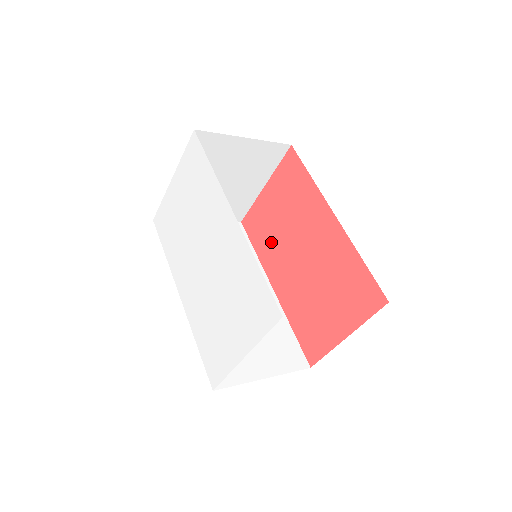
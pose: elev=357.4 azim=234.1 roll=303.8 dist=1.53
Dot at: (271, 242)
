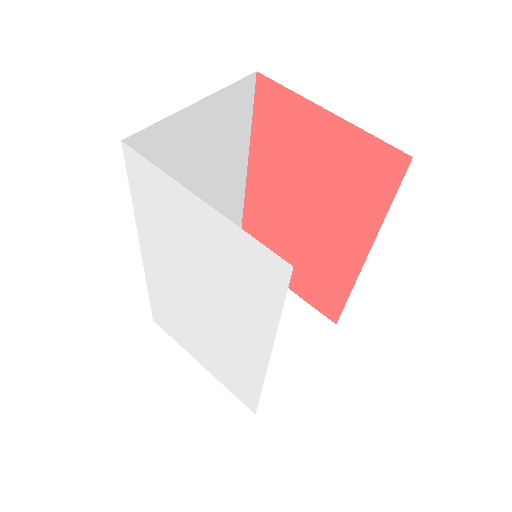
Dot at: (280, 159)
